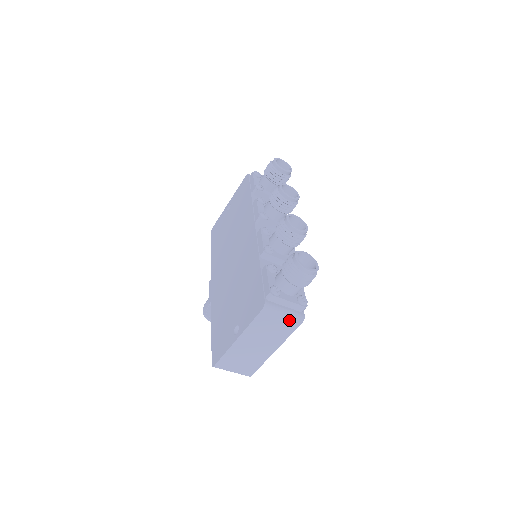
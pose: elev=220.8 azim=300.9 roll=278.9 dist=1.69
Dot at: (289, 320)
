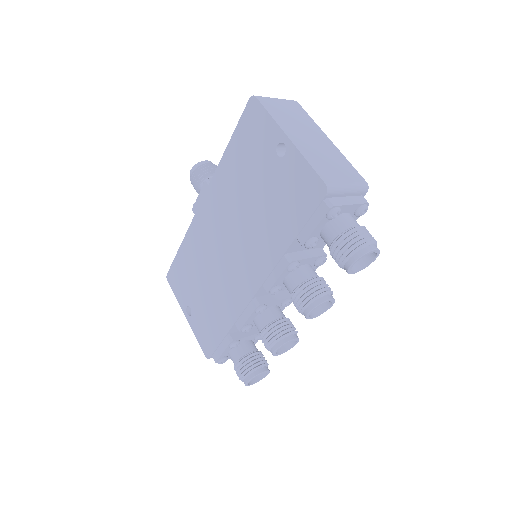
Dot at: occluded
